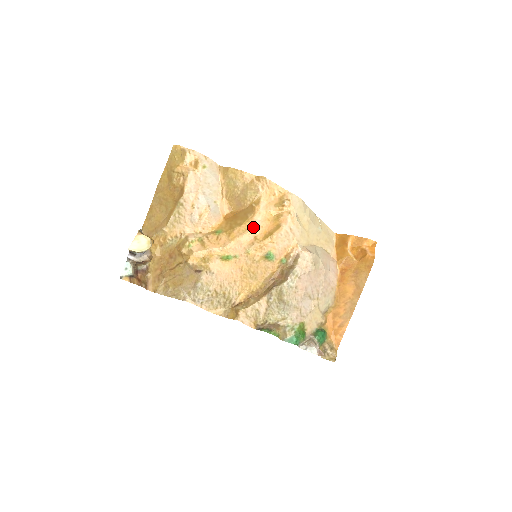
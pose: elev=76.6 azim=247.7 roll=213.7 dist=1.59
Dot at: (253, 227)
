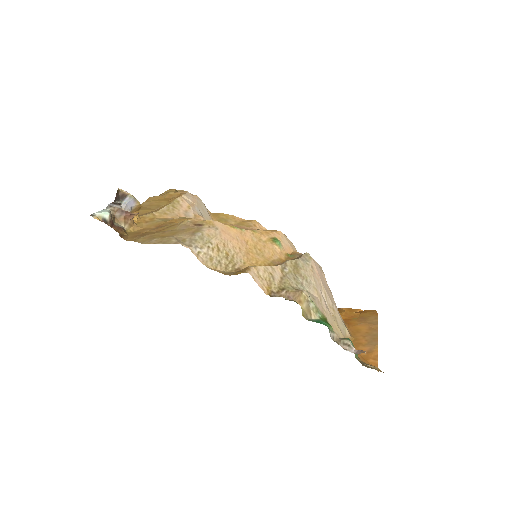
Dot at: (254, 227)
